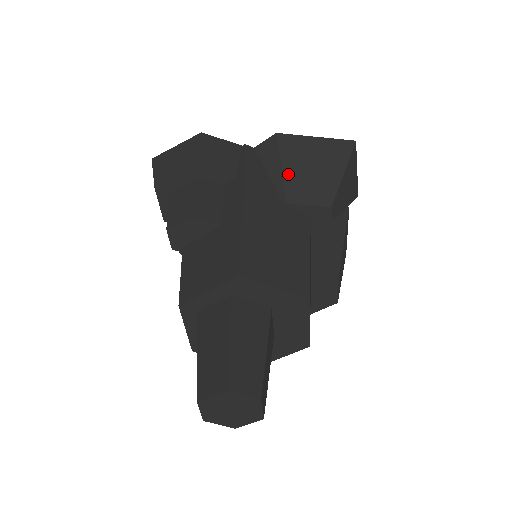
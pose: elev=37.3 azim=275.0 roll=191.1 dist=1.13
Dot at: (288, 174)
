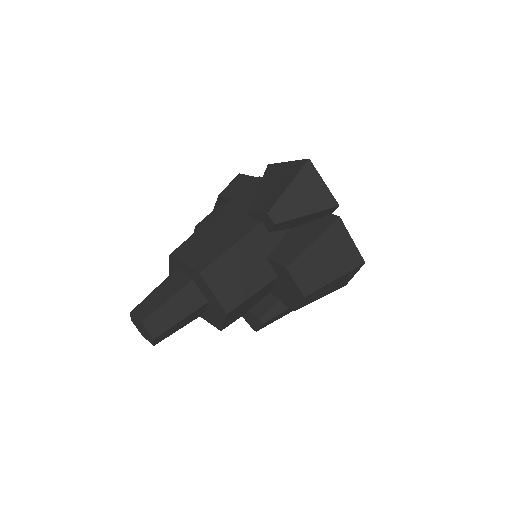
Dot at: (258, 193)
